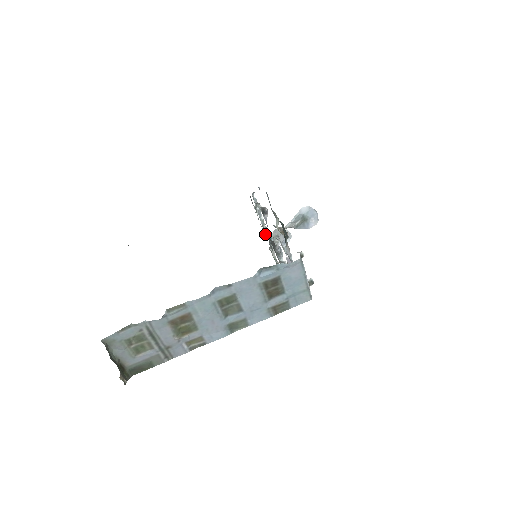
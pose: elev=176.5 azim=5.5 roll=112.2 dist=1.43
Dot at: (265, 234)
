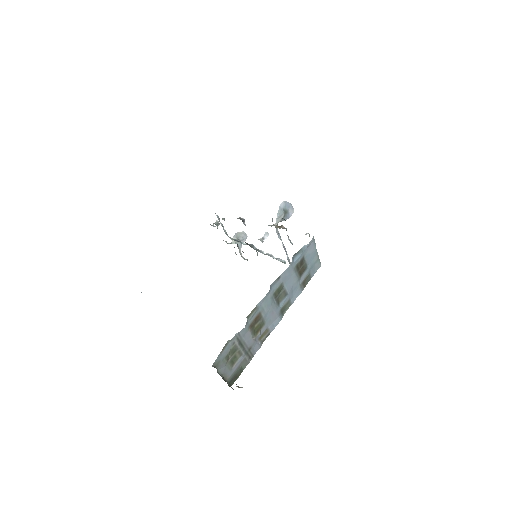
Dot at: occluded
